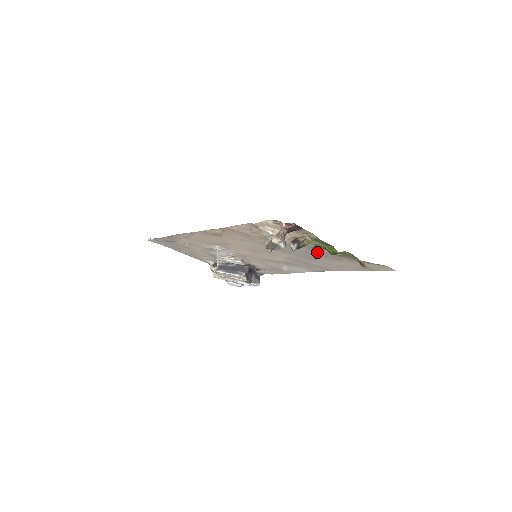
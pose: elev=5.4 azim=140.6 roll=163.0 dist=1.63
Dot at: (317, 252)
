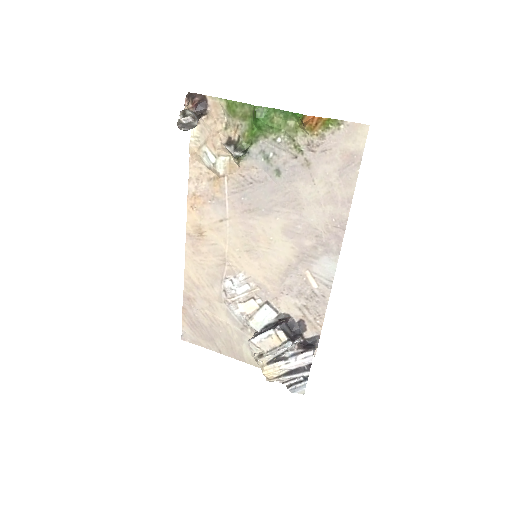
Dot at: (278, 168)
